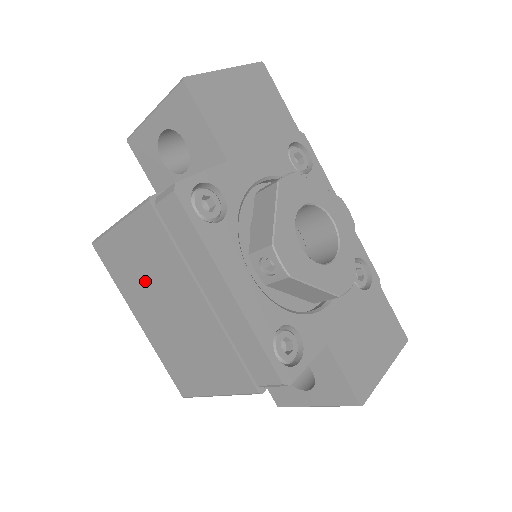
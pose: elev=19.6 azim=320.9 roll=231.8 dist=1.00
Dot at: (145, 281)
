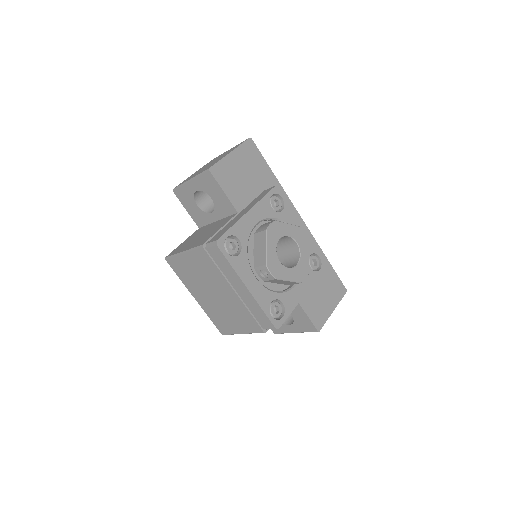
Dot at: (199, 280)
